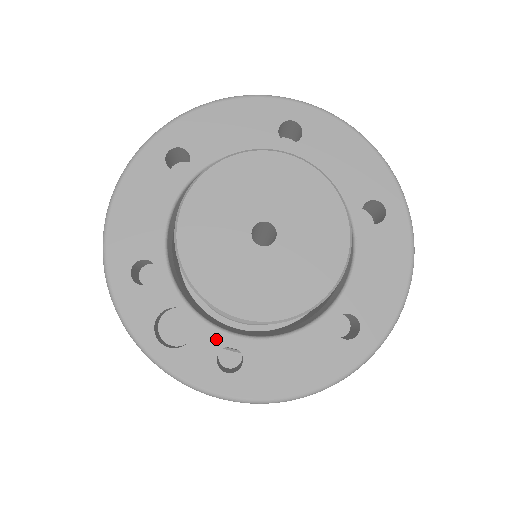
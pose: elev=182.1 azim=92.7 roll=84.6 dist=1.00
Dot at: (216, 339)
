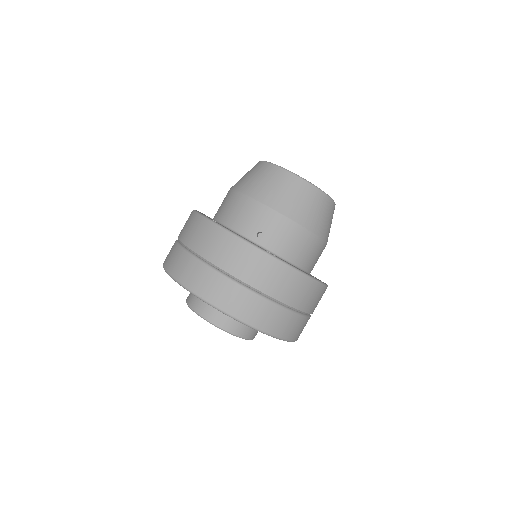
Dot at: occluded
